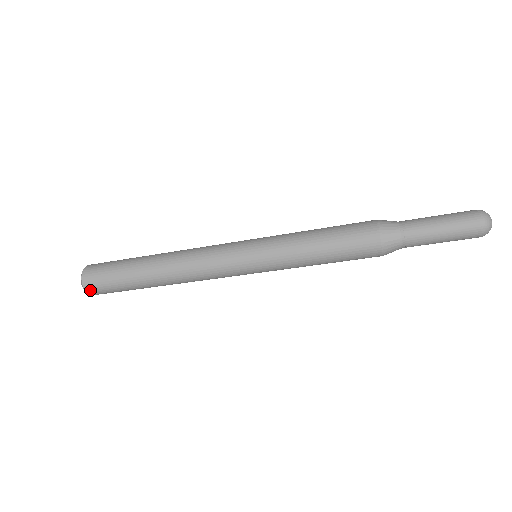
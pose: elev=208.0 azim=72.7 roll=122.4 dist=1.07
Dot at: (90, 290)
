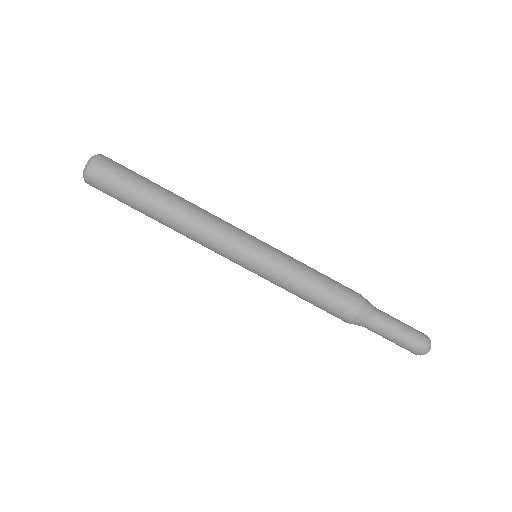
Dot at: (92, 172)
